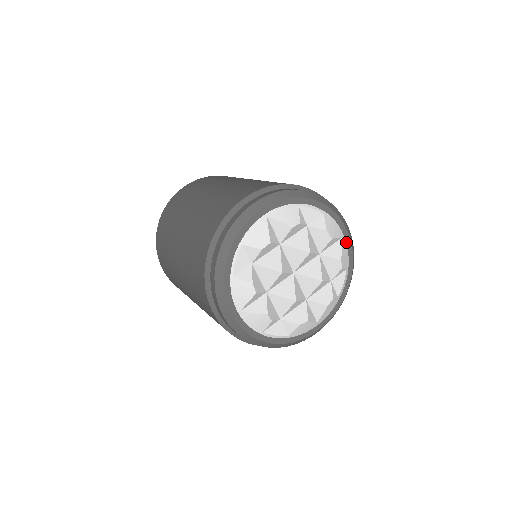
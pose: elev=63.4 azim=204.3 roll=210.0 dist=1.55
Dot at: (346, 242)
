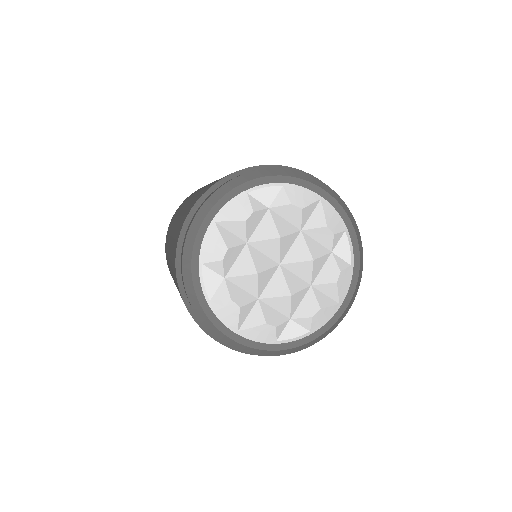
Dot at: (328, 202)
